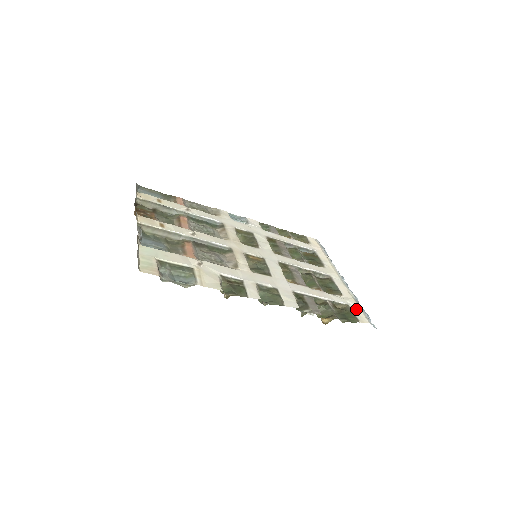
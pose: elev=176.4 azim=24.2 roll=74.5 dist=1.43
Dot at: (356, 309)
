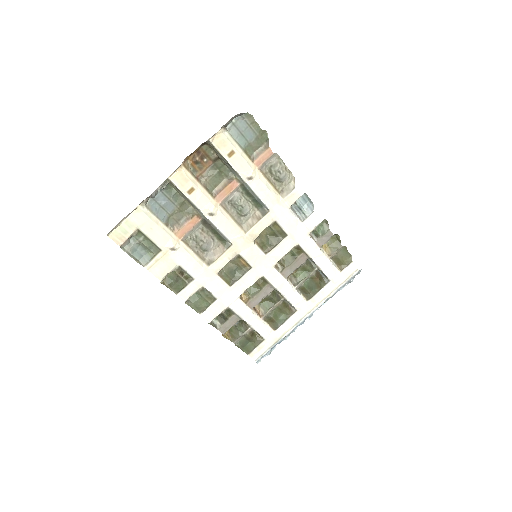
Dot at: (265, 346)
